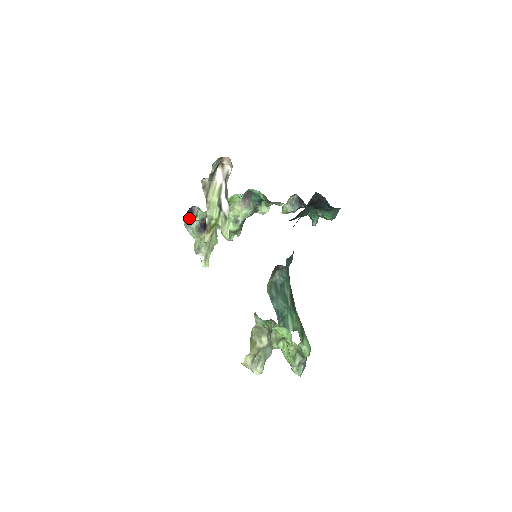
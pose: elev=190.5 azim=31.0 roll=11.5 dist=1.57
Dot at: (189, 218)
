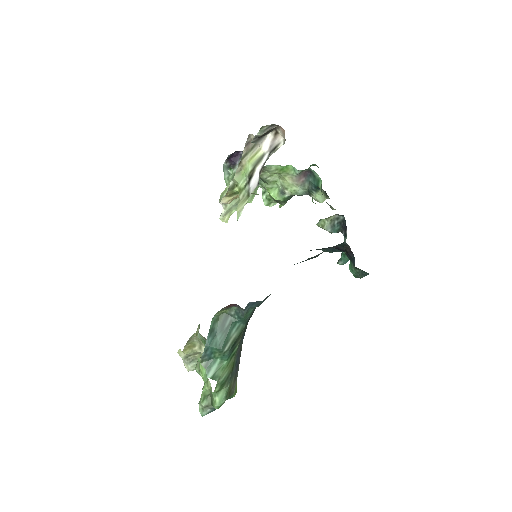
Dot at: (231, 161)
